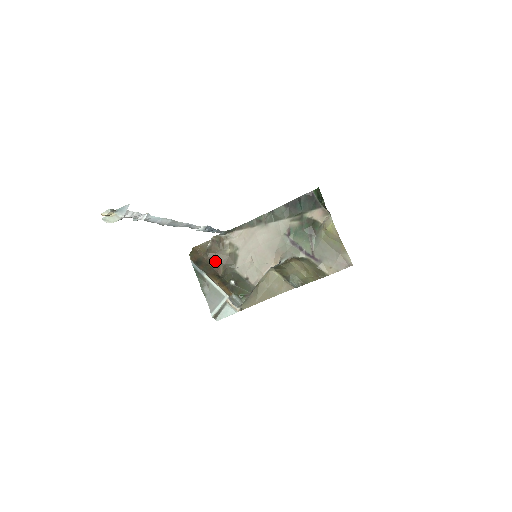
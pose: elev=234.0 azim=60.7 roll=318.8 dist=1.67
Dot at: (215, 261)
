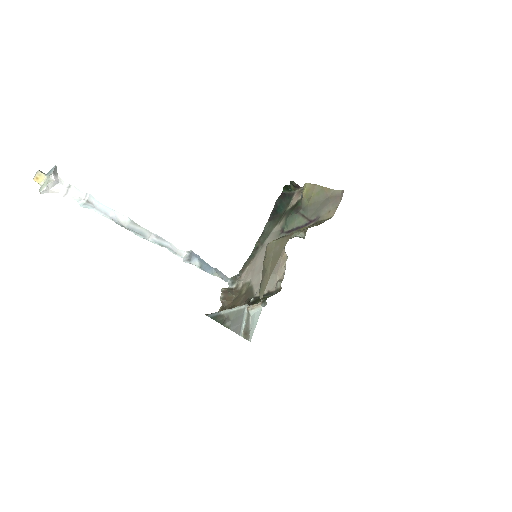
Dot at: (234, 306)
